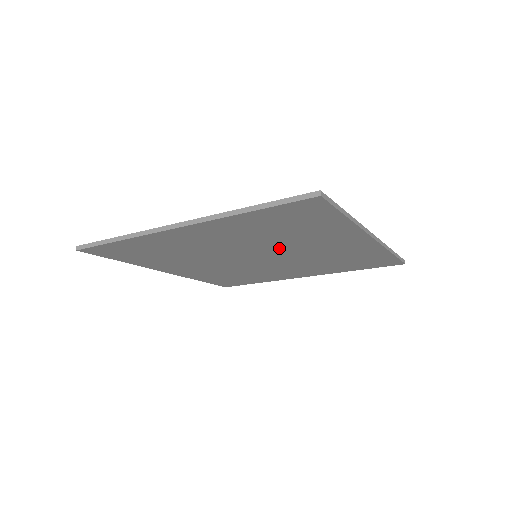
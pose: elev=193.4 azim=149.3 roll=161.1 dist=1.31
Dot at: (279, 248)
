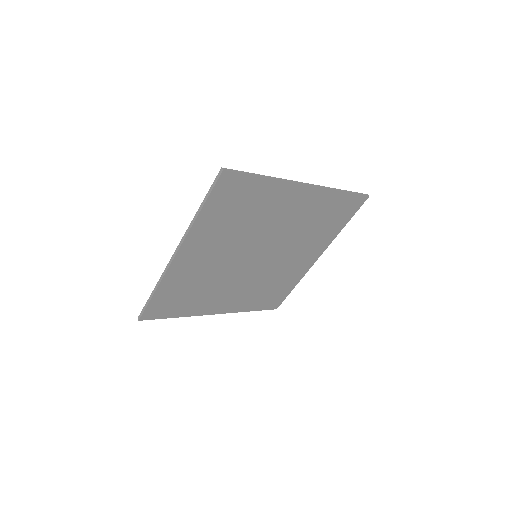
Dot at: (284, 247)
